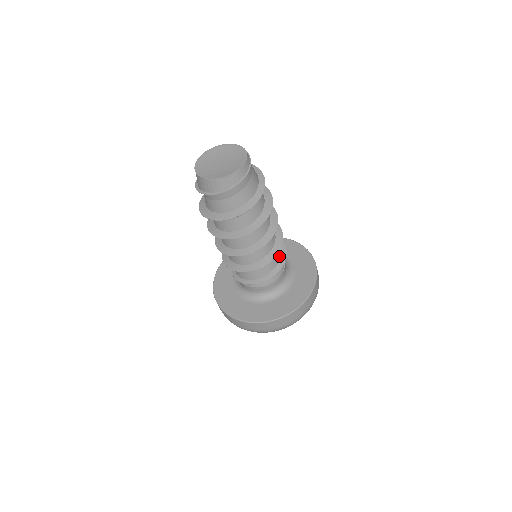
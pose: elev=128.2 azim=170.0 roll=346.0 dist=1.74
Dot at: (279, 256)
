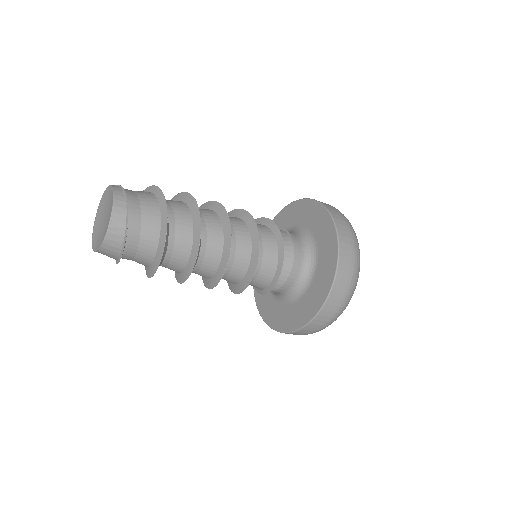
Dot at: (268, 230)
